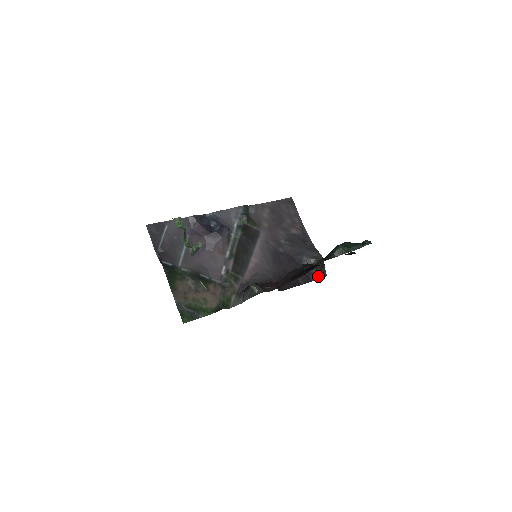
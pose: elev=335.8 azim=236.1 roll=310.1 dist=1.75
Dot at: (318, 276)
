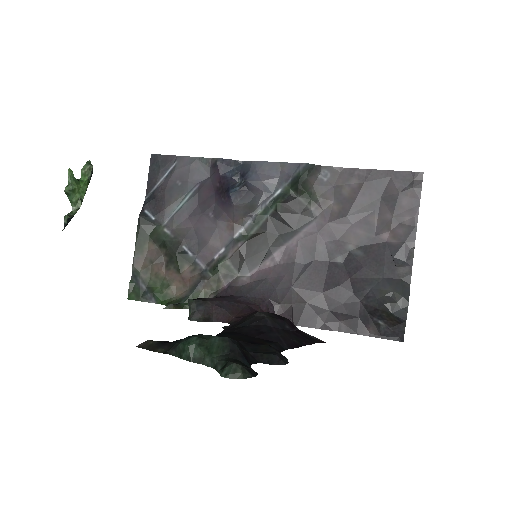
Dot at: (384, 333)
